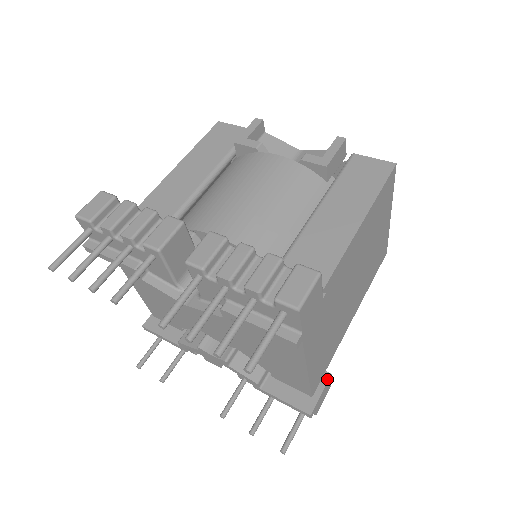
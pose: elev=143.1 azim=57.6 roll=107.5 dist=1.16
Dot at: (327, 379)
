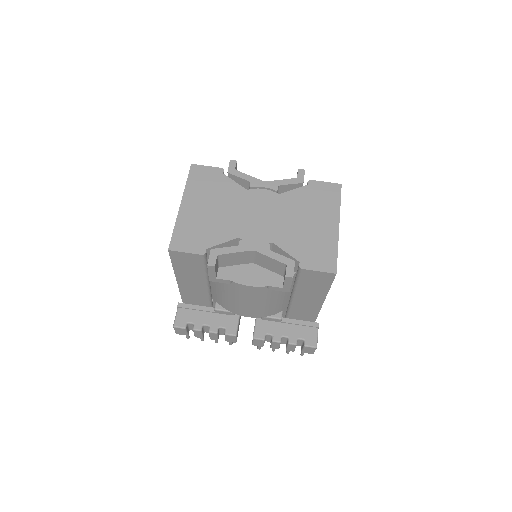
Dot at: occluded
